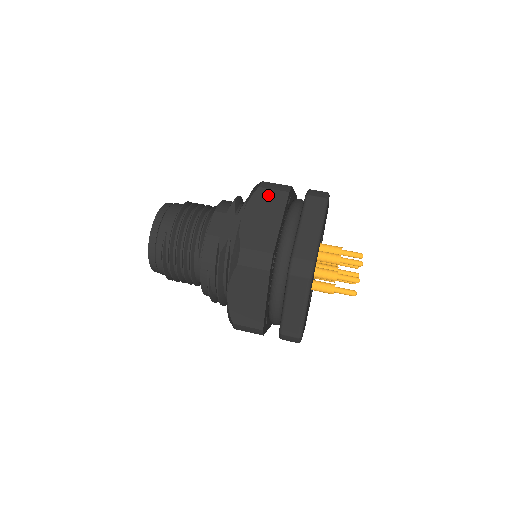
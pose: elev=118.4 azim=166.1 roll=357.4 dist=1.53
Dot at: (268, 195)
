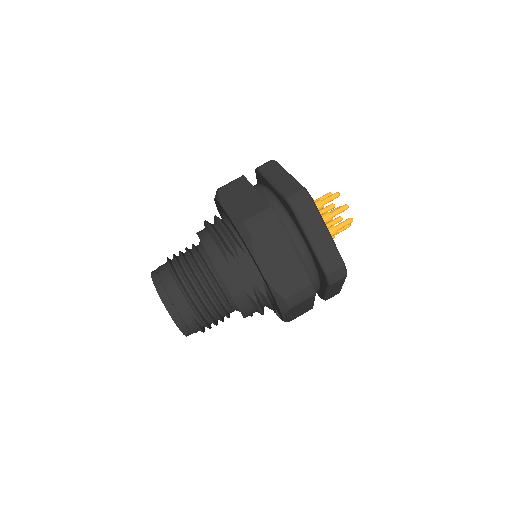
Dot at: (265, 237)
